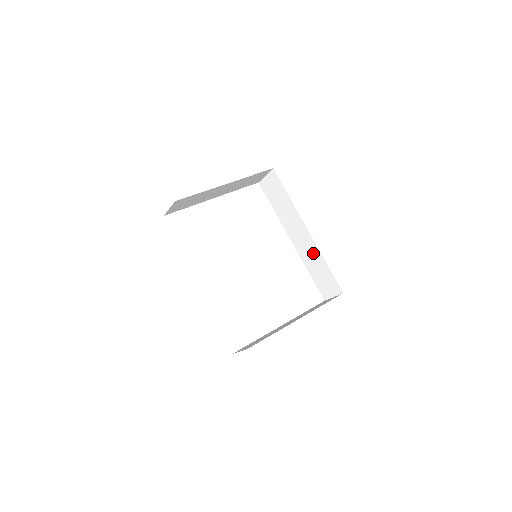
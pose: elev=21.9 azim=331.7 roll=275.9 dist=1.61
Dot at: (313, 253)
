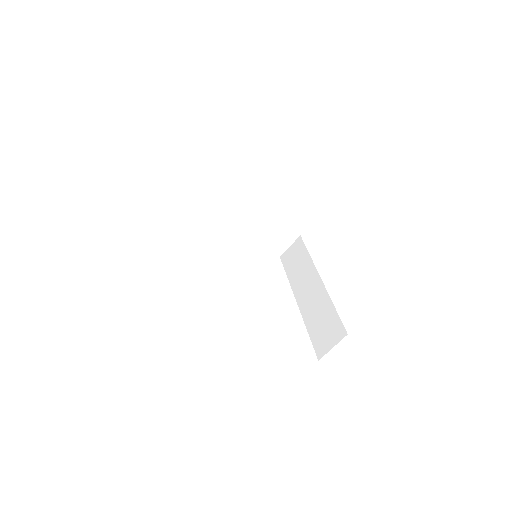
Dot at: (319, 301)
